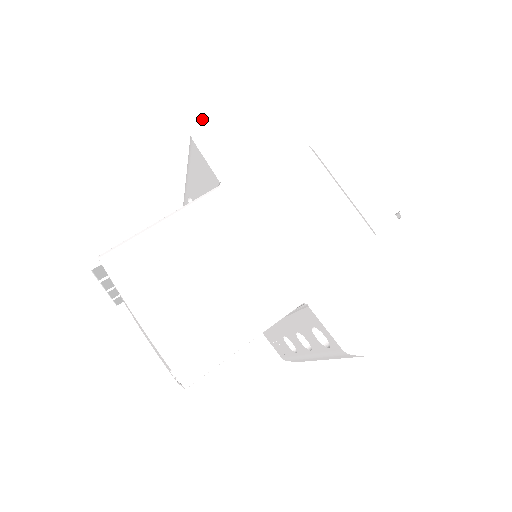
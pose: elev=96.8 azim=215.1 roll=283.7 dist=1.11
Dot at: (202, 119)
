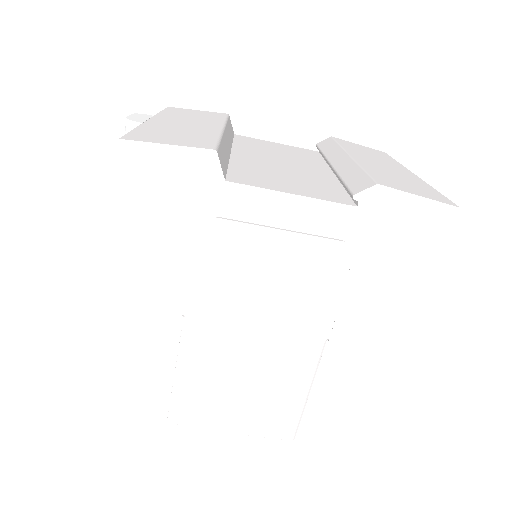
Dot at: (113, 283)
